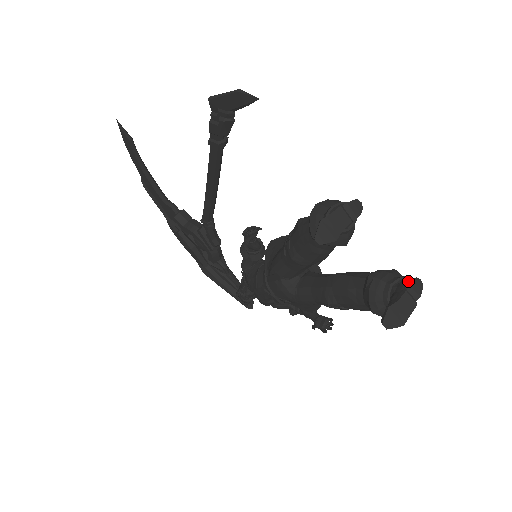
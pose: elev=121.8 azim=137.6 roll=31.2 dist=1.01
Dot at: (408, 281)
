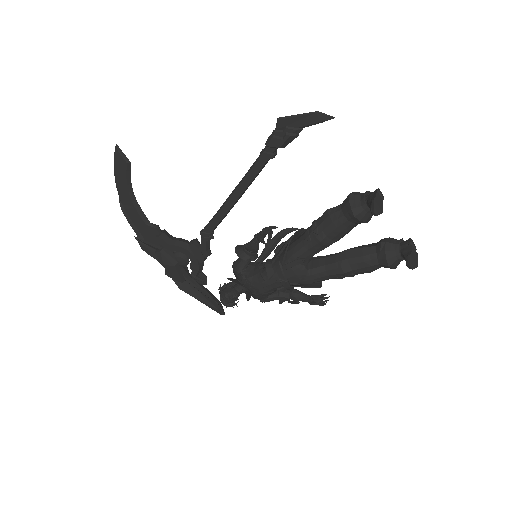
Dot at: (406, 241)
